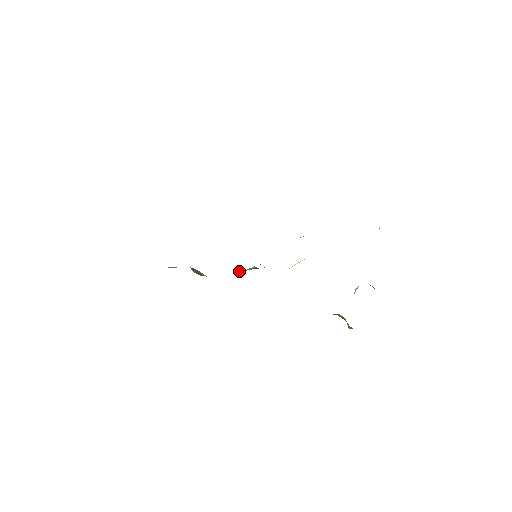
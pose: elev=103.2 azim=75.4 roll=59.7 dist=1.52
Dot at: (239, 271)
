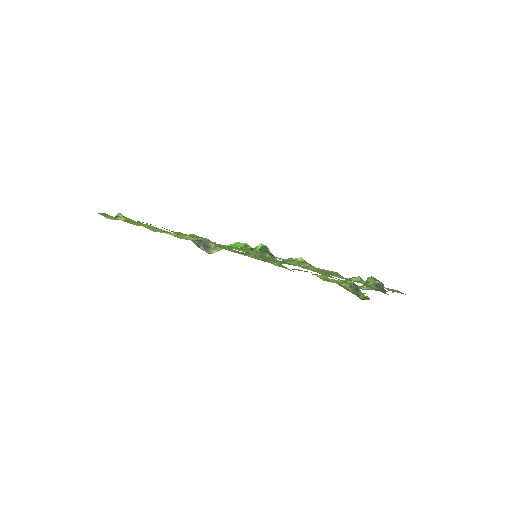
Dot at: occluded
